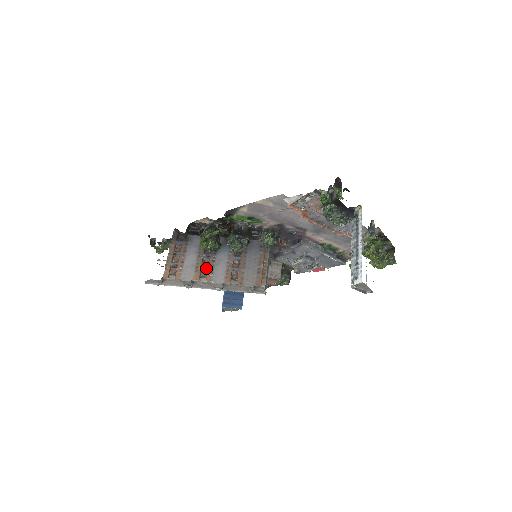
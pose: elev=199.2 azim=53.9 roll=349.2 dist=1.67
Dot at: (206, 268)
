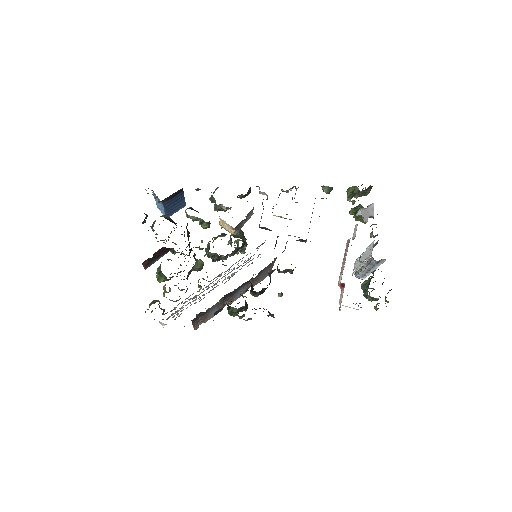
Dot at: occluded
